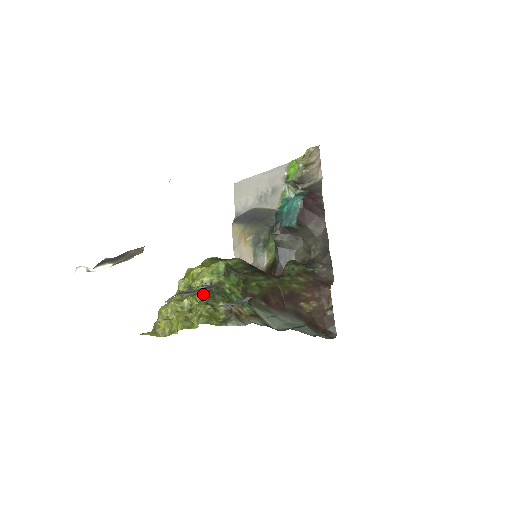
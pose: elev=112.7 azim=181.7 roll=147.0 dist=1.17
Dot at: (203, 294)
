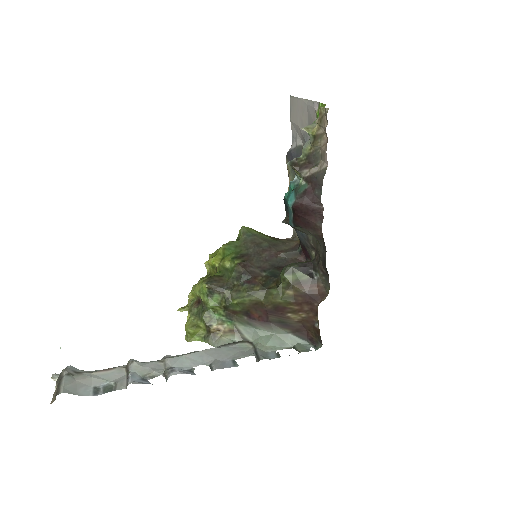
Dot at: (192, 311)
